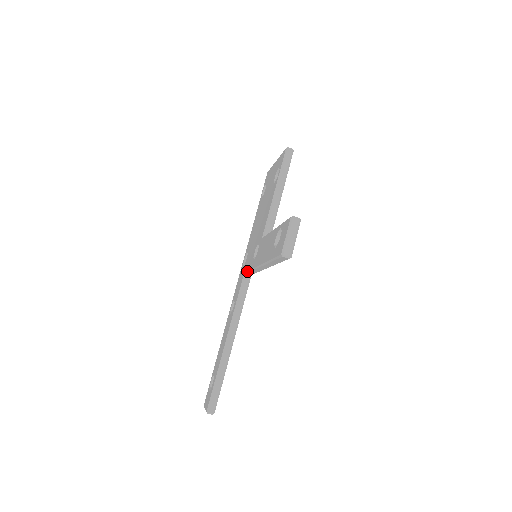
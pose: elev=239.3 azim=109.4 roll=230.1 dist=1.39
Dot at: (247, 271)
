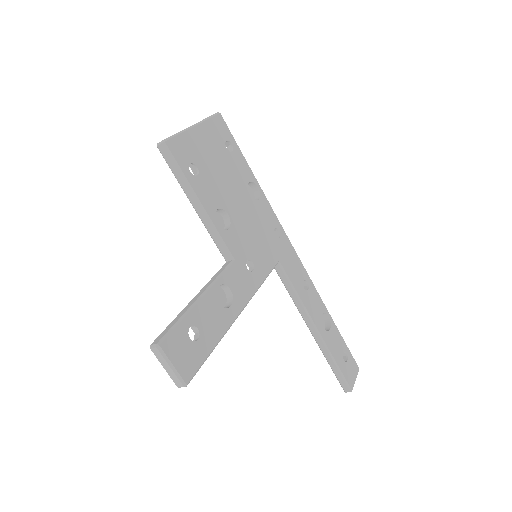
Dot at: occluded
